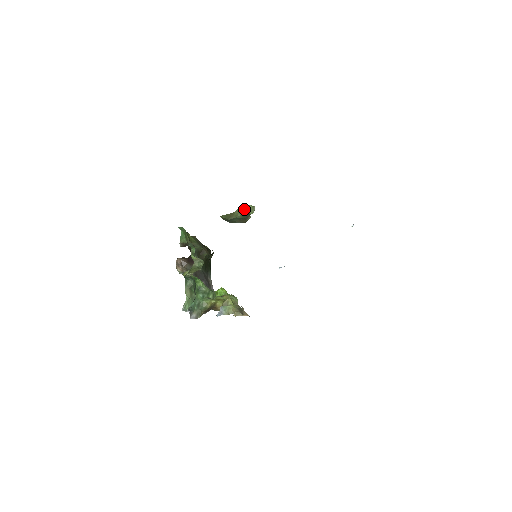
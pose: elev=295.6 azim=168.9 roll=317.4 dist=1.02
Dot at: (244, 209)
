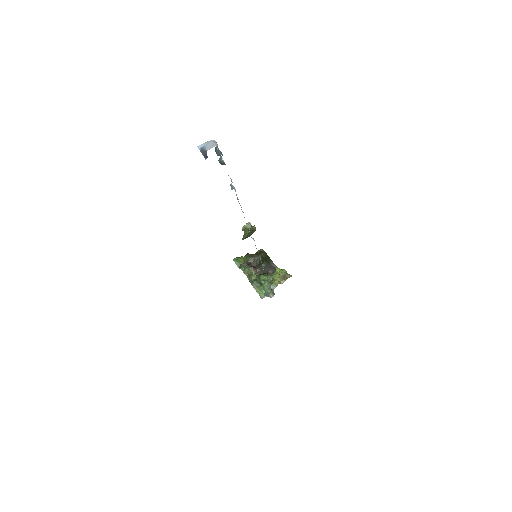
Dot at: (245, 229)
